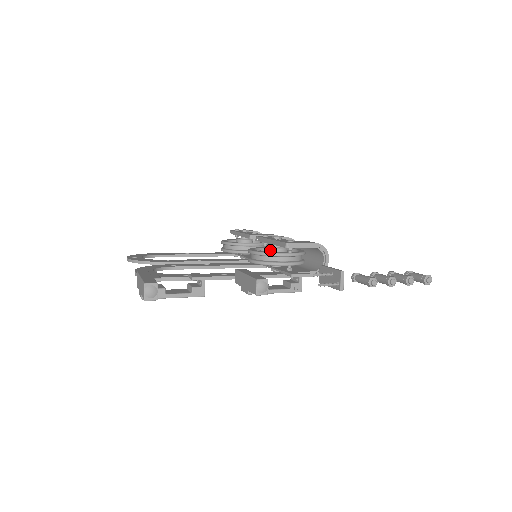
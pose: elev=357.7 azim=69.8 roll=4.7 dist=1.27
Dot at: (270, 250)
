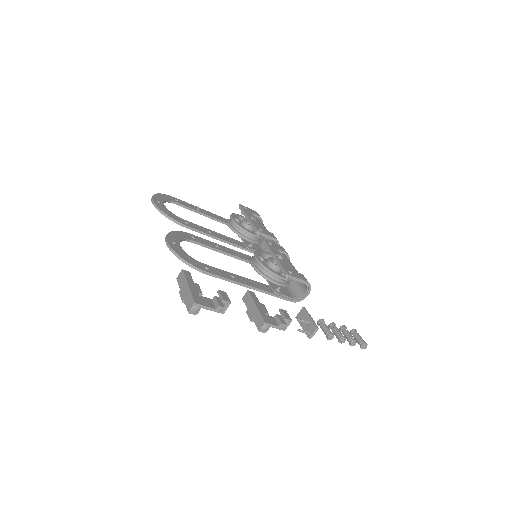
Dot at: (271, 264)
